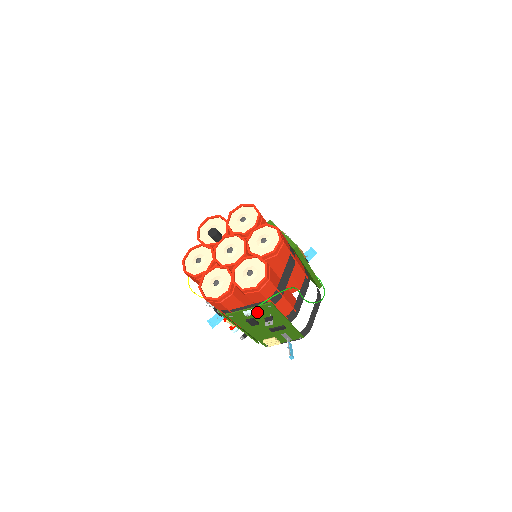
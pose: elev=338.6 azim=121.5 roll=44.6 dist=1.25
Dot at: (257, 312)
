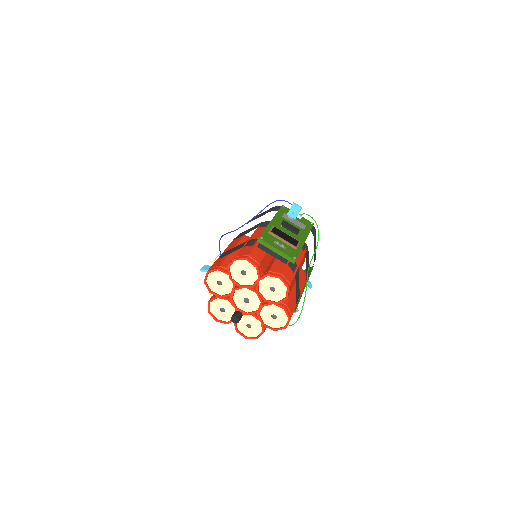
Dot at: occluded
